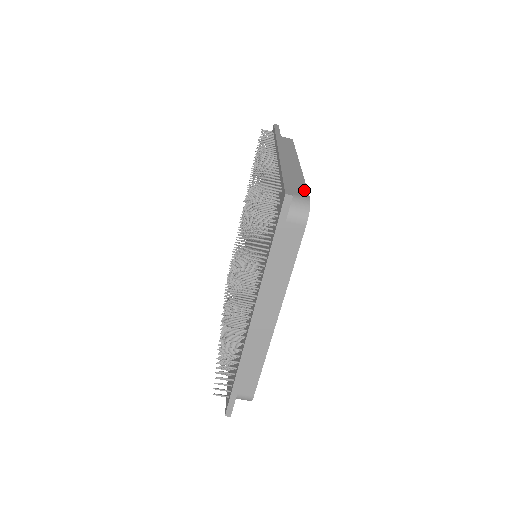
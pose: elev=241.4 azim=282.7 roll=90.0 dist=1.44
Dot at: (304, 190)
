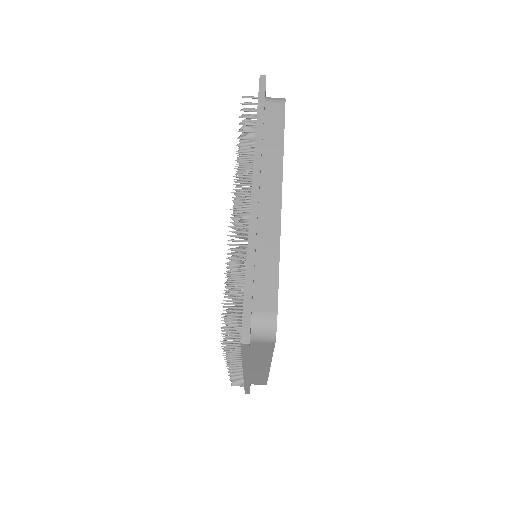
Dot at: occluded
